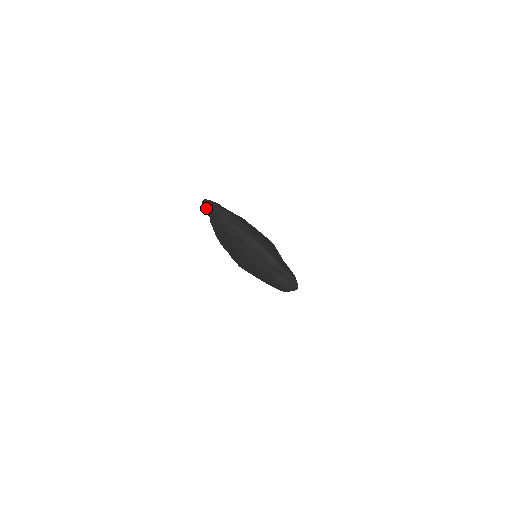
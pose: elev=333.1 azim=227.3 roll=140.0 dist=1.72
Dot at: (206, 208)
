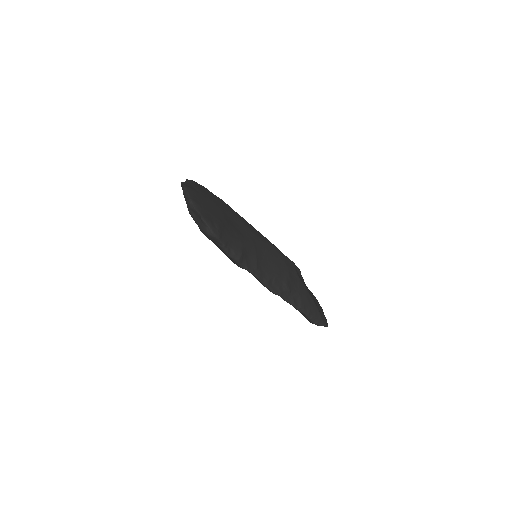
Dot at: occluded
